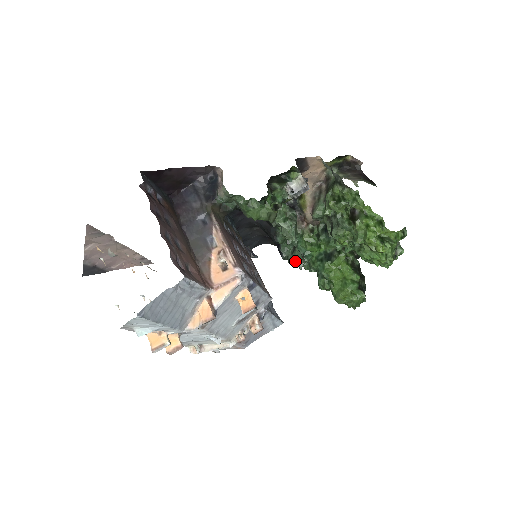
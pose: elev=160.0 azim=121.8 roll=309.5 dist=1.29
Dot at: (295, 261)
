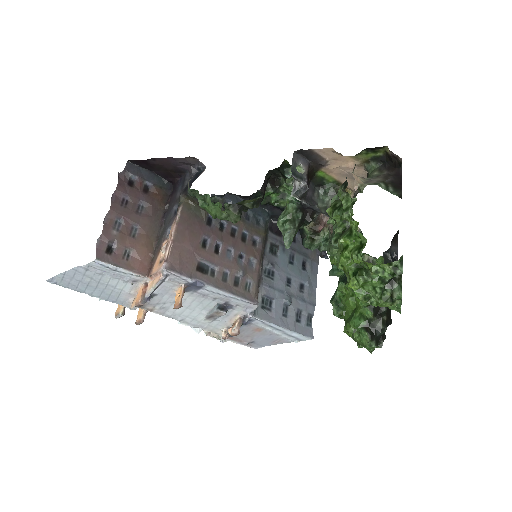
Dot at: occluded
